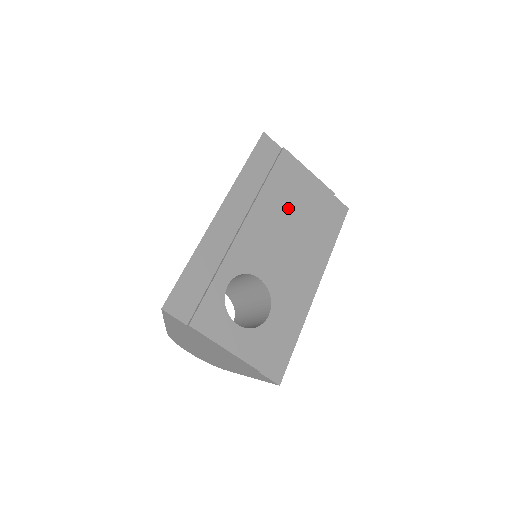
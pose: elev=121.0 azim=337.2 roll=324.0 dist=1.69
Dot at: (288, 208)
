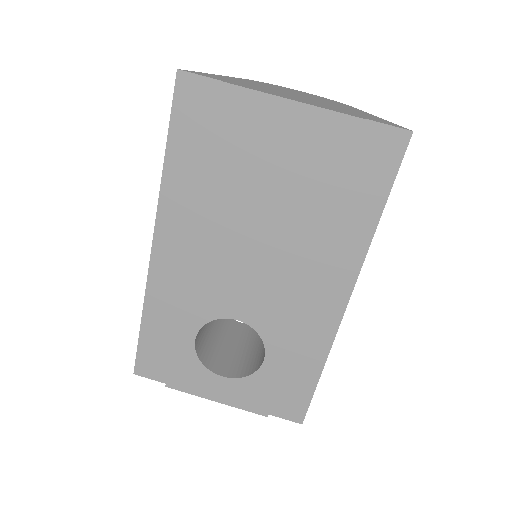
Dot at: (260, 200)
